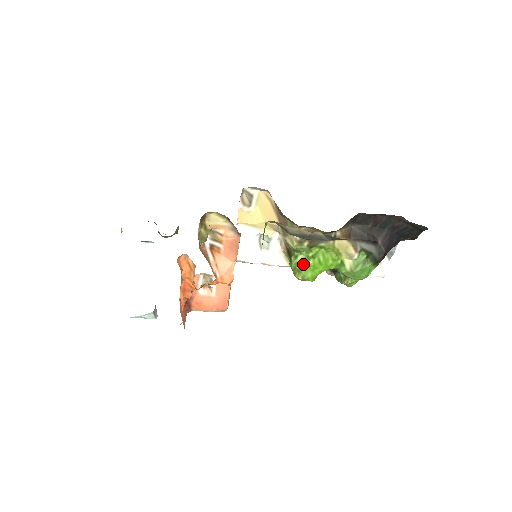
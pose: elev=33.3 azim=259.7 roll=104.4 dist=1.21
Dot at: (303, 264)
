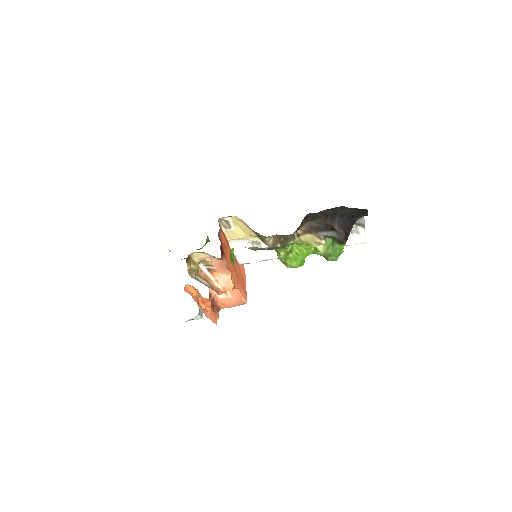
Dot at: (286, 258)
